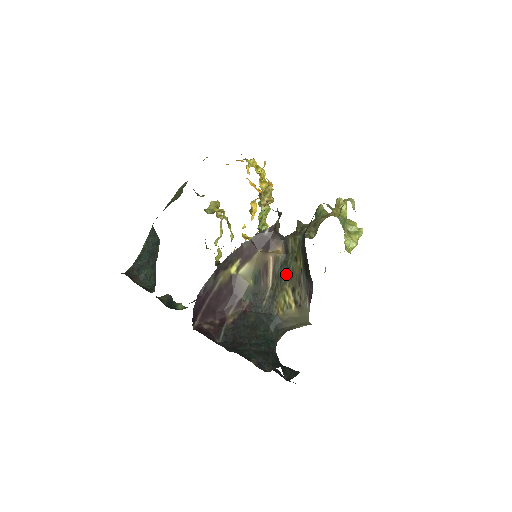
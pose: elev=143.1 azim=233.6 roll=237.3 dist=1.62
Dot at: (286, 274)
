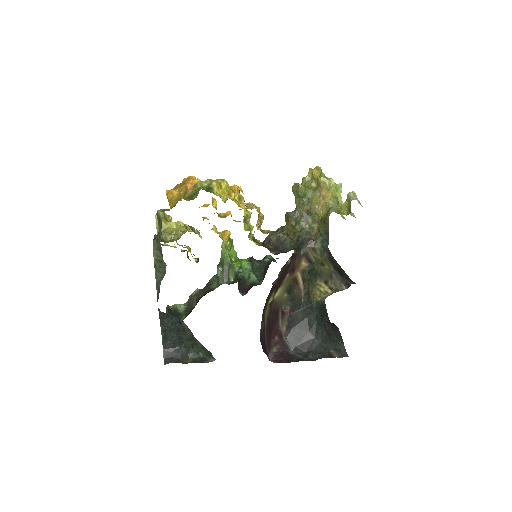
Dot at: (315, 276)
